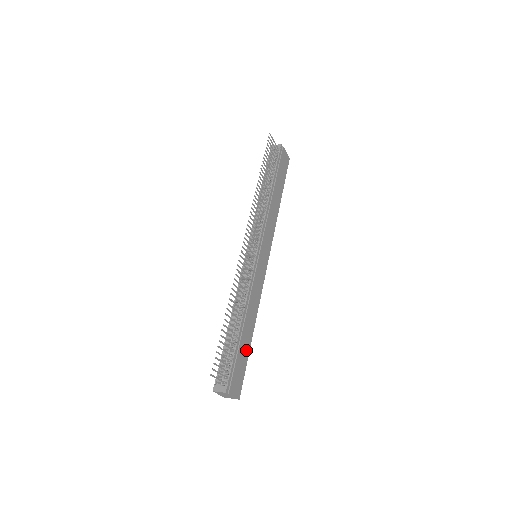
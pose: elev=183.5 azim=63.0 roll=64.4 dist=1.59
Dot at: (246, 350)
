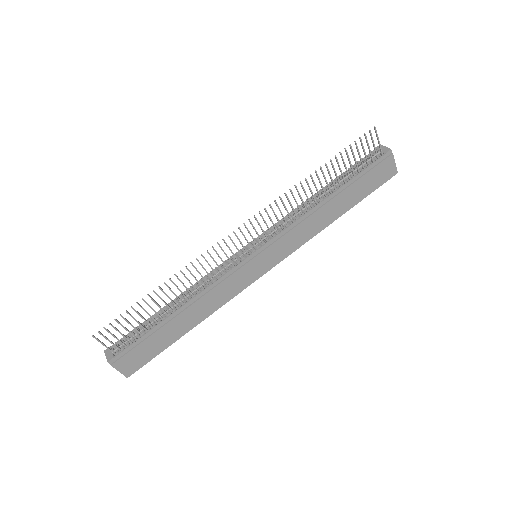
Dot at: (168, 339)
